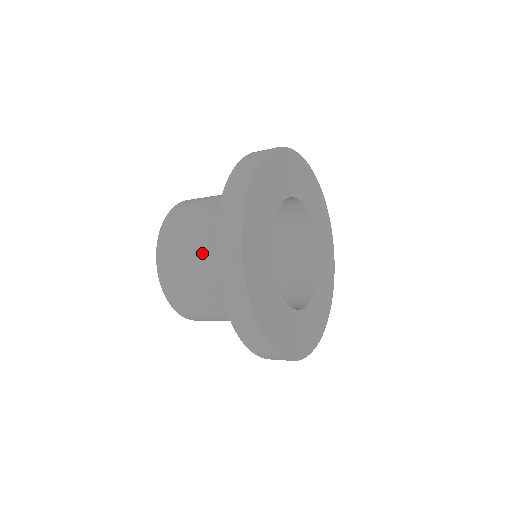
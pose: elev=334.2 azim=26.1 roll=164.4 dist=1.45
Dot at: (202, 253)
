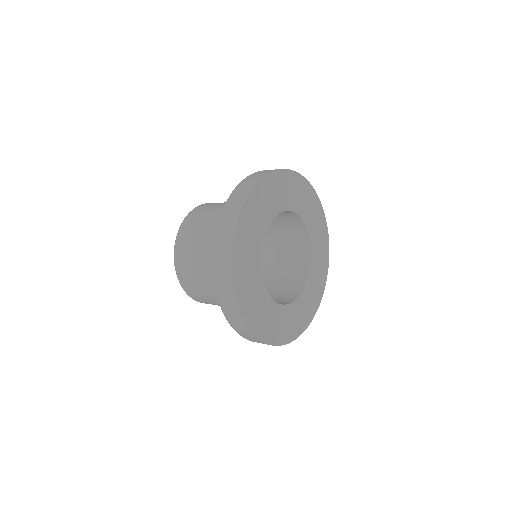
Dot at: (208, 261)
